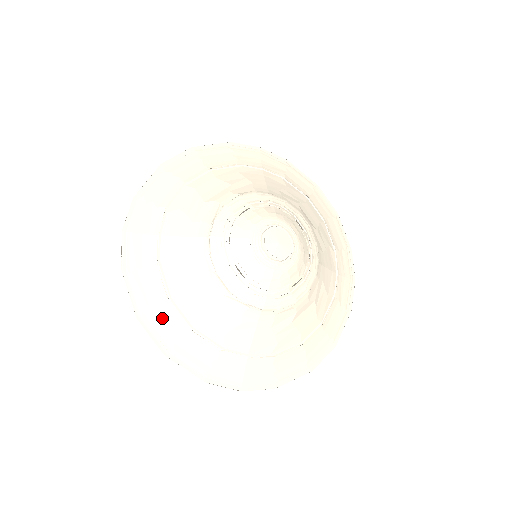
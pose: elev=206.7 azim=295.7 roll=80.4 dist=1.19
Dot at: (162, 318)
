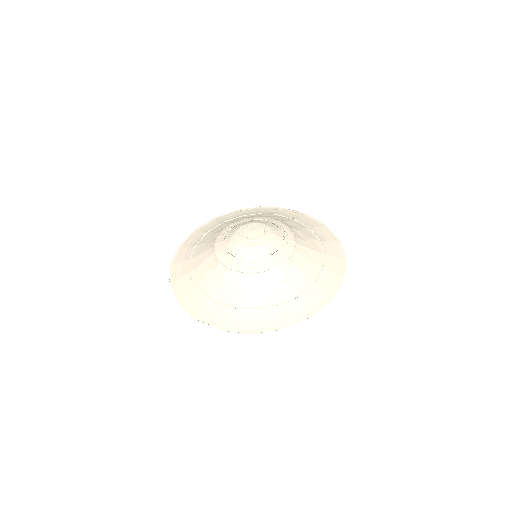
Dot at: (193, 299)
